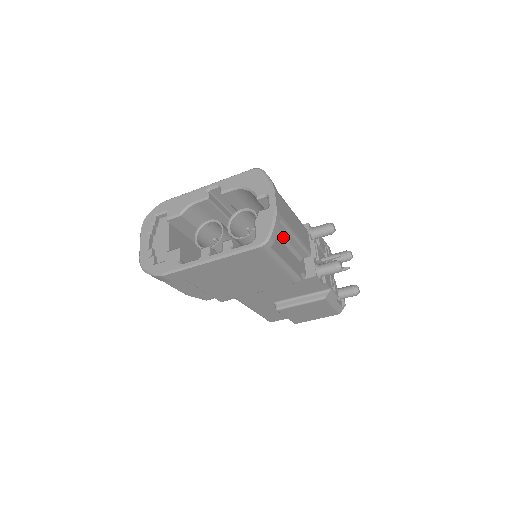
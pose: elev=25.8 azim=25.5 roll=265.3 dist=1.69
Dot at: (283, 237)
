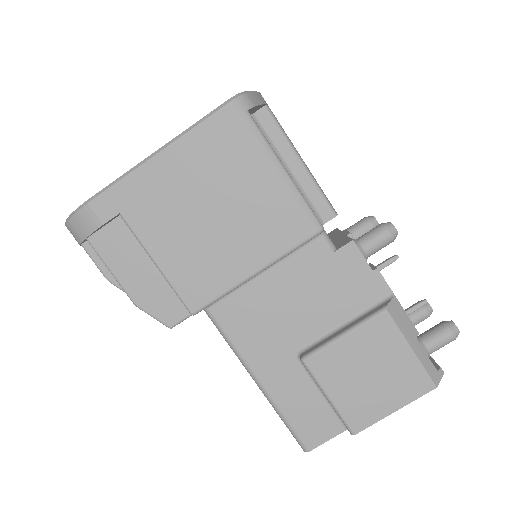
Dot at: (279, 154)
